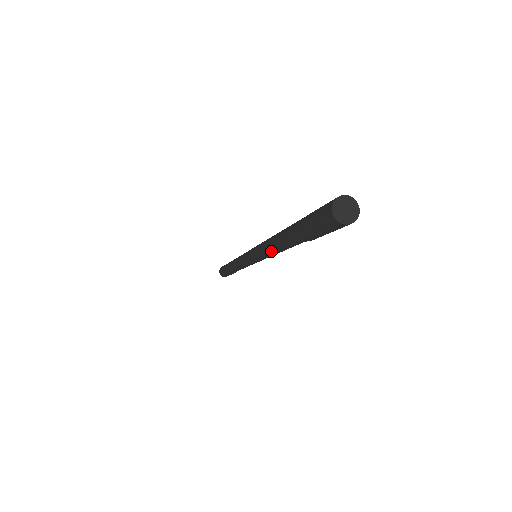
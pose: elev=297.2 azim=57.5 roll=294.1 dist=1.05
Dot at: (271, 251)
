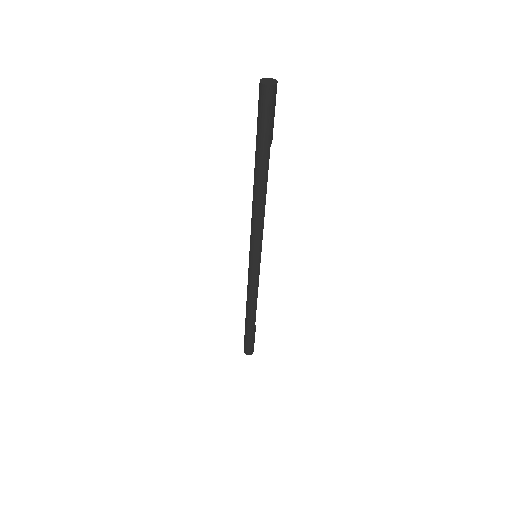
Dot at: (260, 207)
